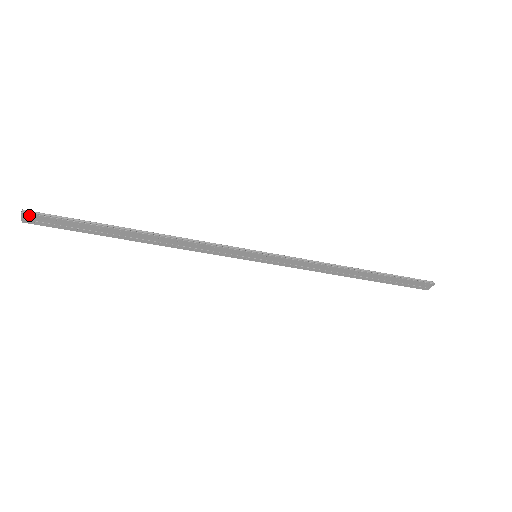
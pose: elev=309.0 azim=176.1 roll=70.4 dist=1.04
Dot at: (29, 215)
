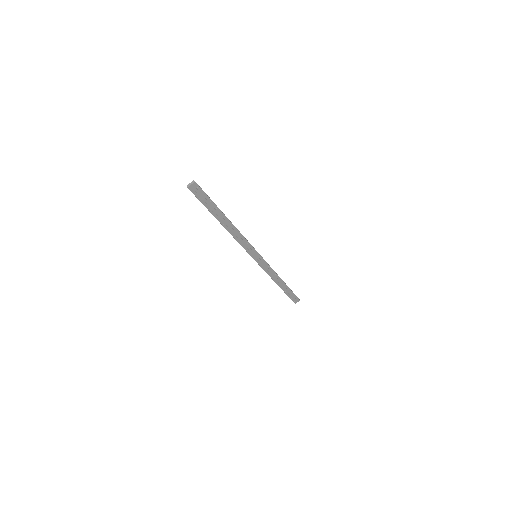
Dot at: (196, 185)
